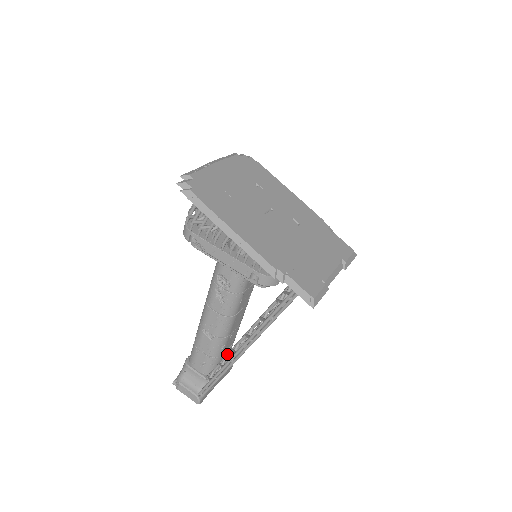
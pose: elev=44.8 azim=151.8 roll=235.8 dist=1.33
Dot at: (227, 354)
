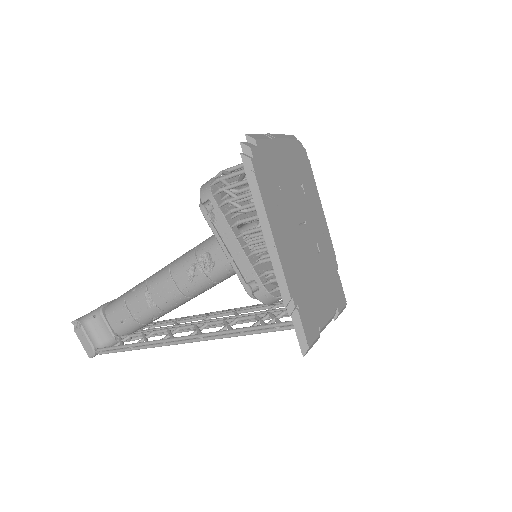
Dot at: (159, 330)
